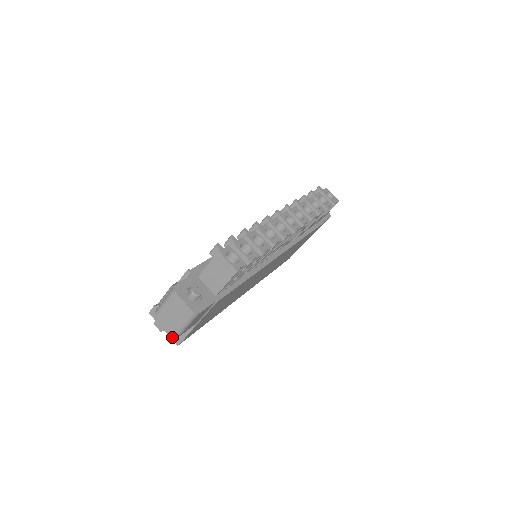
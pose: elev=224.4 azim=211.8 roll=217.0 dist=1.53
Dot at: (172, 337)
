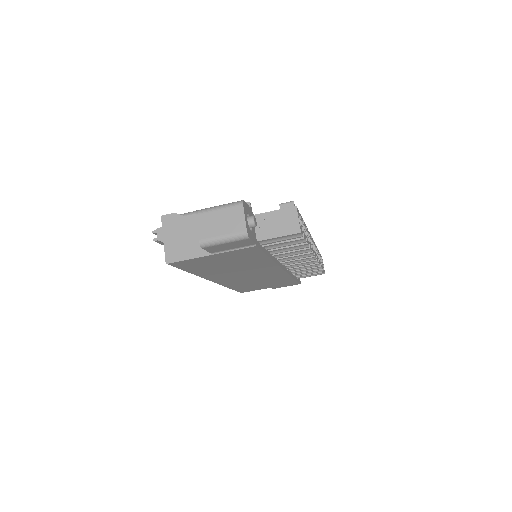
Dot at: (167, 252)
